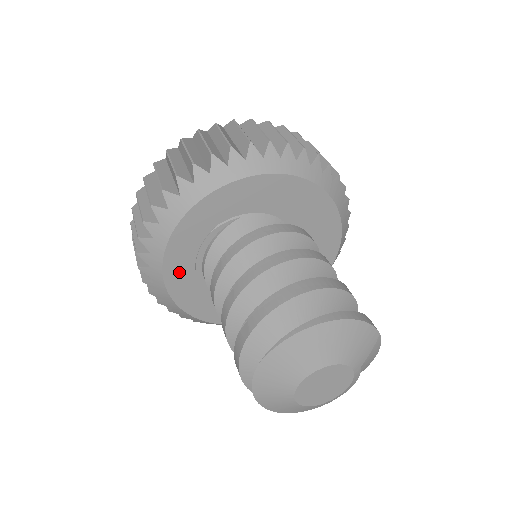
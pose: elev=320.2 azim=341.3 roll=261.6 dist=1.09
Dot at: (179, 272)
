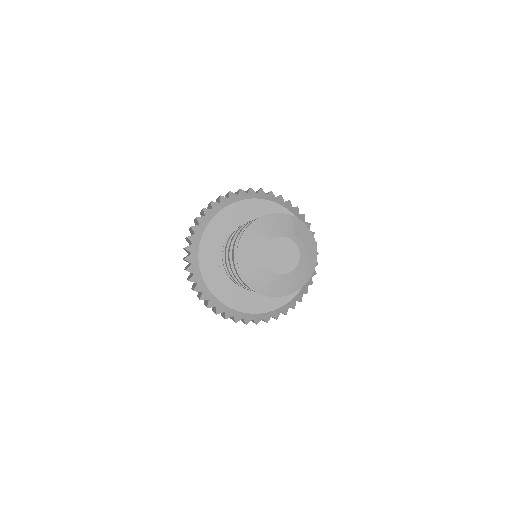
Dot at: (223, 291)
